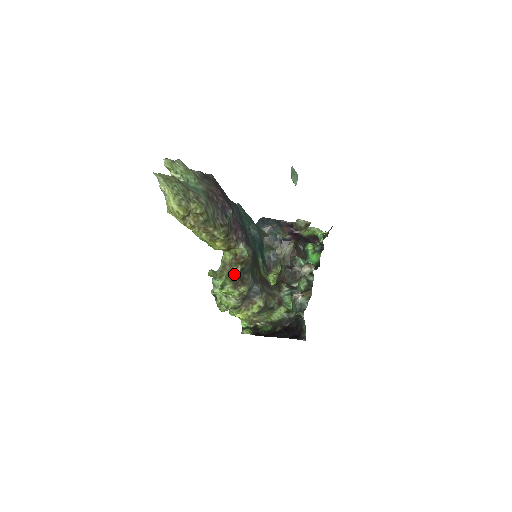
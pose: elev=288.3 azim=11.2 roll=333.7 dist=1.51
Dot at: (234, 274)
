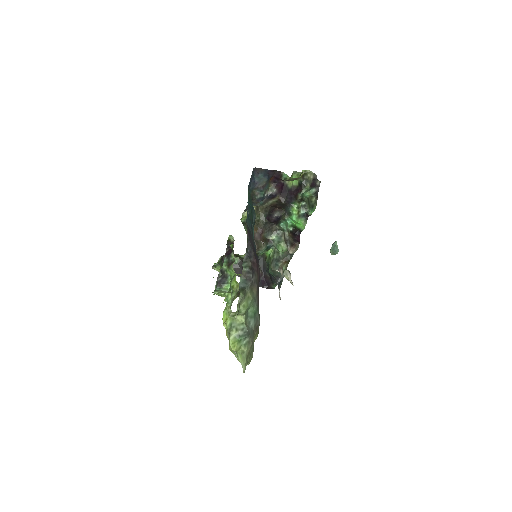
Dot at: occluded
